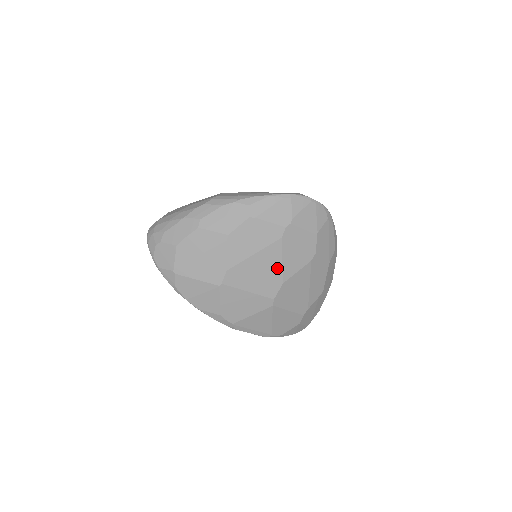
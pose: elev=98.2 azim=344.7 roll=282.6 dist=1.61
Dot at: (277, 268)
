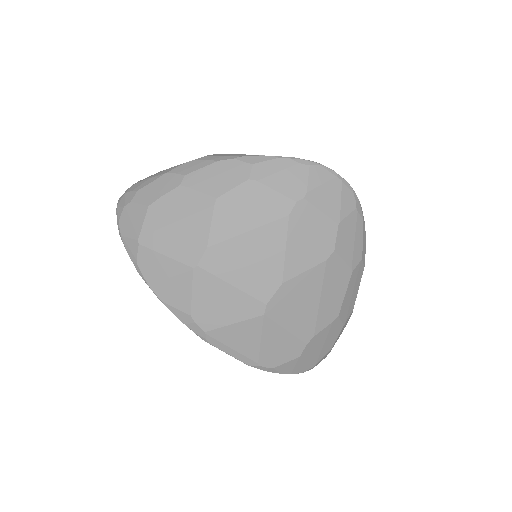
Dot at: (277, 259)
